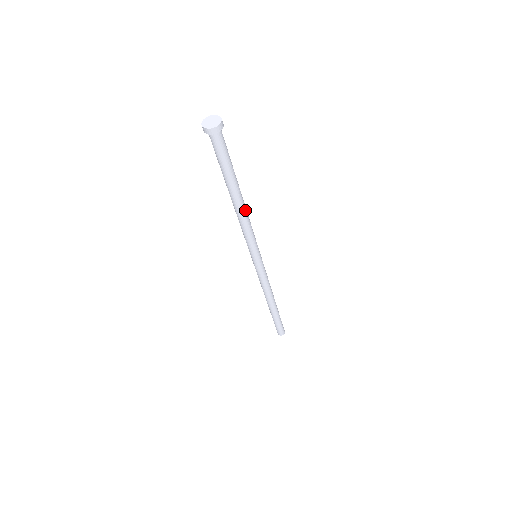
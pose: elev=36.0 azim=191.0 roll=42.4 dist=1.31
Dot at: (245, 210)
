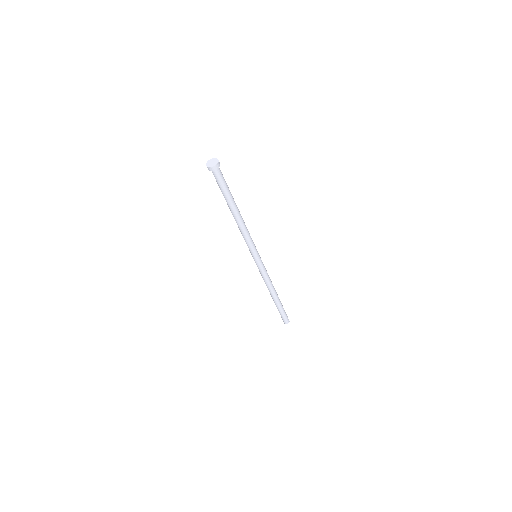
Dot at: (242, 219)
